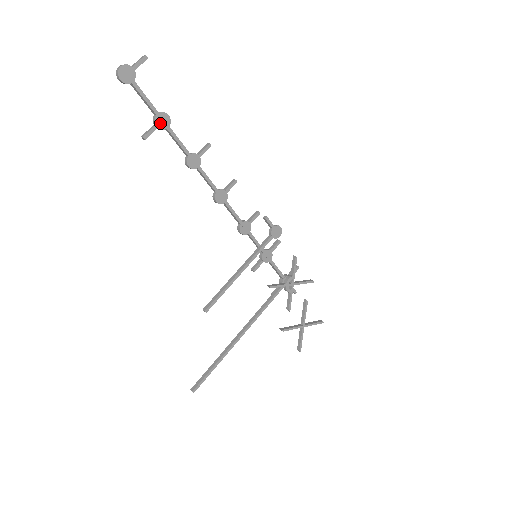
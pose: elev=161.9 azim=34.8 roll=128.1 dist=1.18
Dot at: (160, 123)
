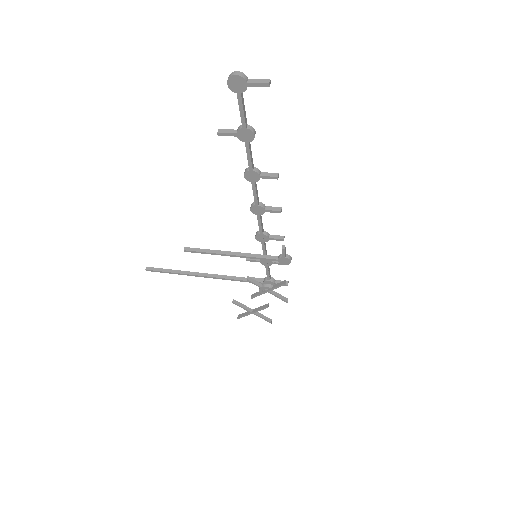
Dot at: (242, 135)
